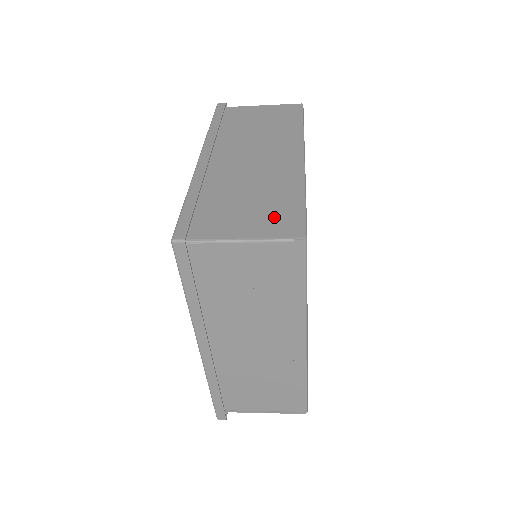
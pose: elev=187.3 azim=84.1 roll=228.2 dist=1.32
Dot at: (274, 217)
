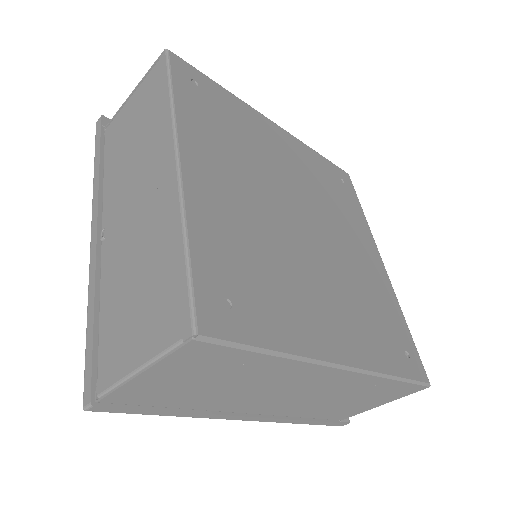
Dot at: occluded
